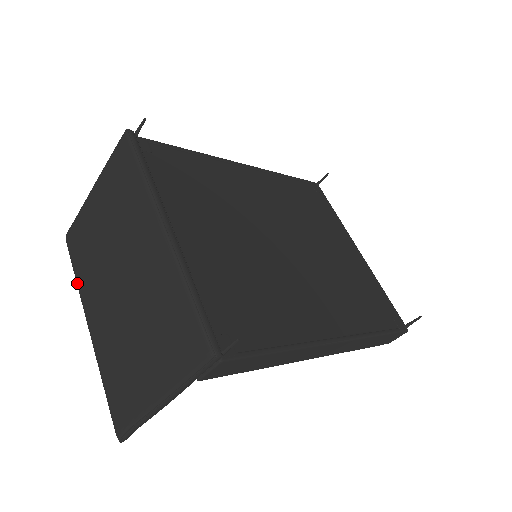
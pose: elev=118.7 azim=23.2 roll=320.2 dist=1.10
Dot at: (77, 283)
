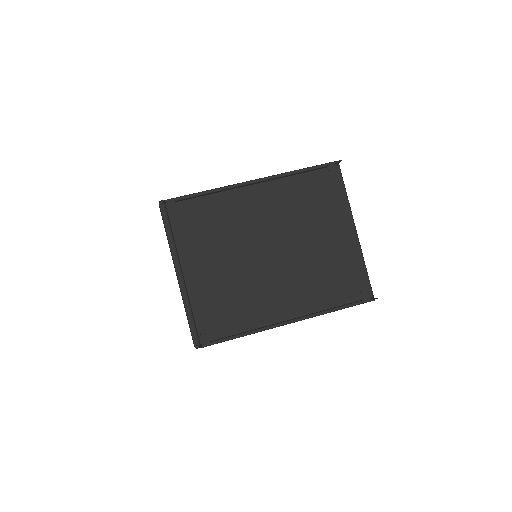
Dot at: occluded
